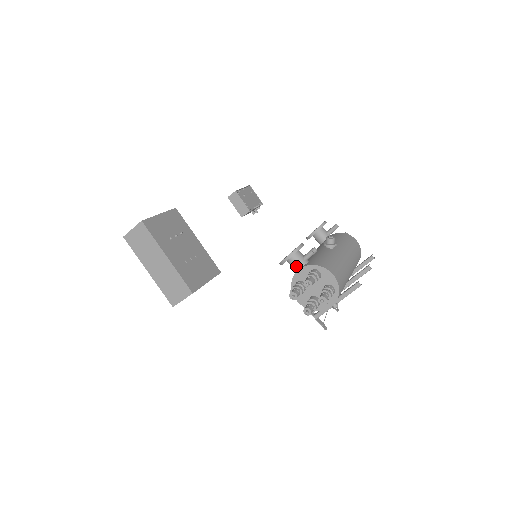
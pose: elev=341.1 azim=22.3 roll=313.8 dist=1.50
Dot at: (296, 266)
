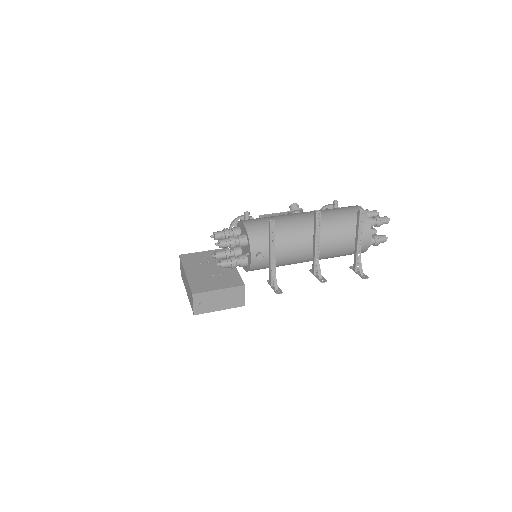
Dot at: occluded
